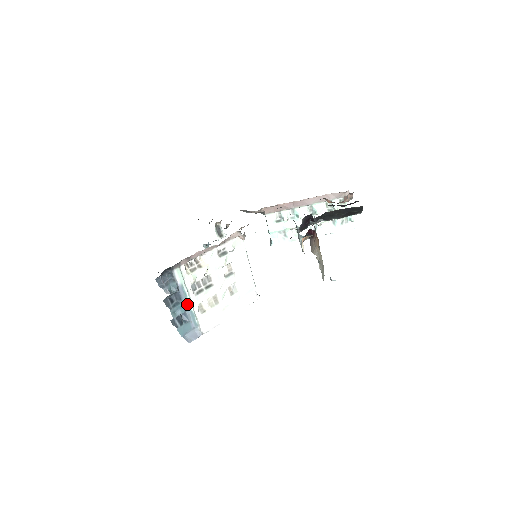
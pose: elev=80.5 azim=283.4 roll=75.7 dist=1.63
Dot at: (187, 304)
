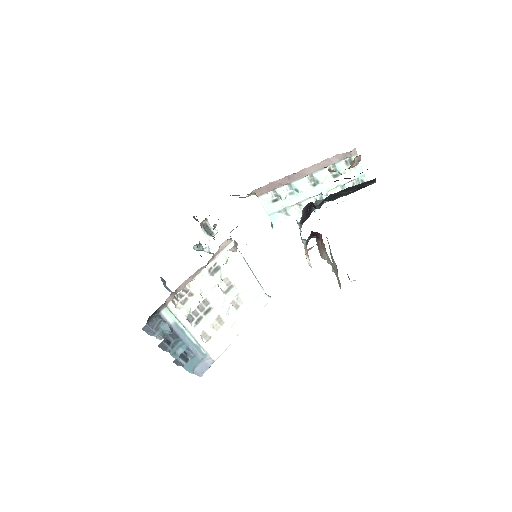
Dot at: (187, 339)
